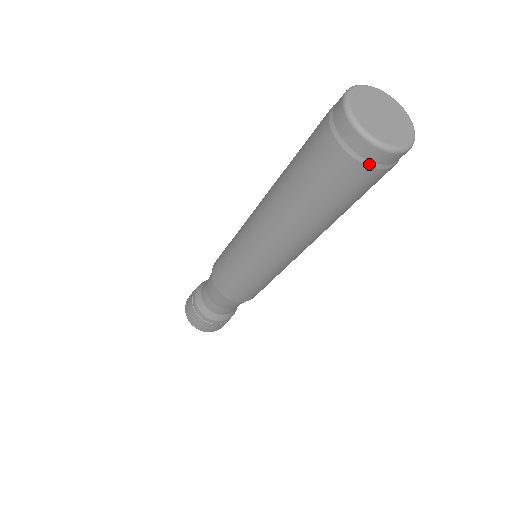
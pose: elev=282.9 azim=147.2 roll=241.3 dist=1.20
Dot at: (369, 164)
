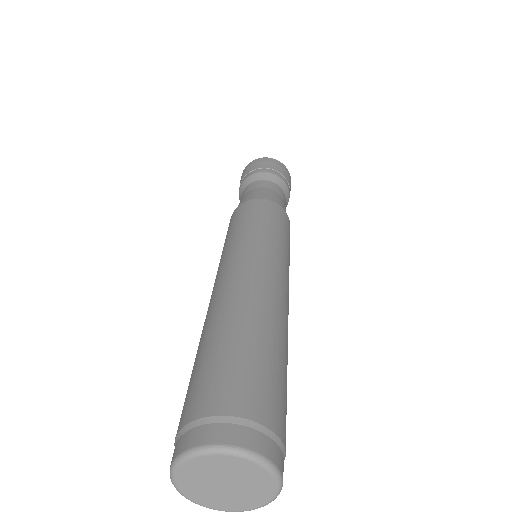
Dot at: occluded
